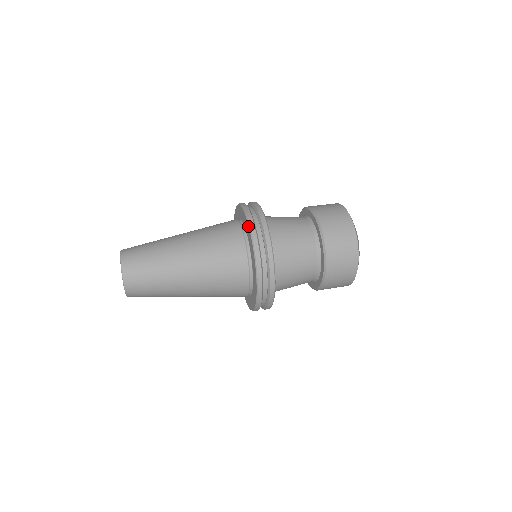
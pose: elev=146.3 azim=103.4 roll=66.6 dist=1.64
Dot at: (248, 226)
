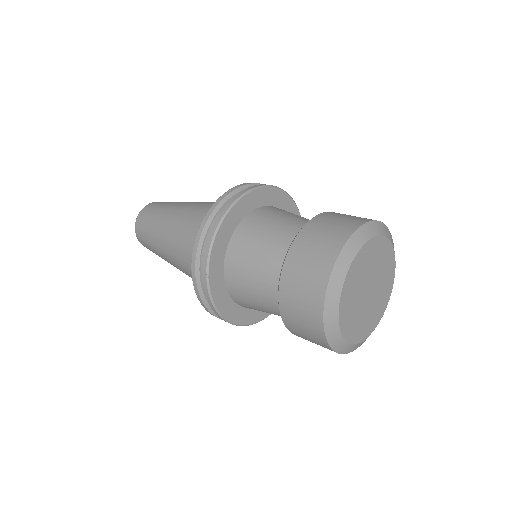
Dot at: occluded
